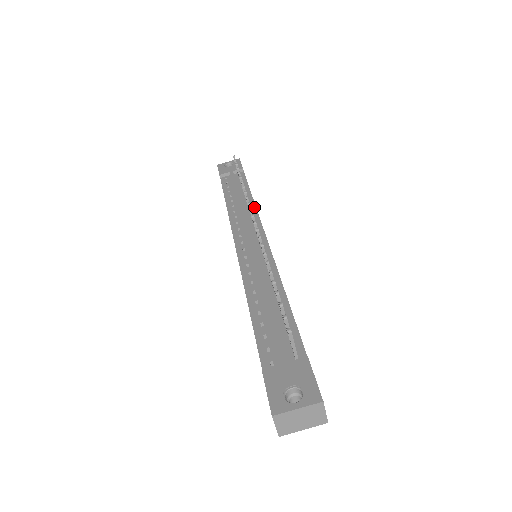
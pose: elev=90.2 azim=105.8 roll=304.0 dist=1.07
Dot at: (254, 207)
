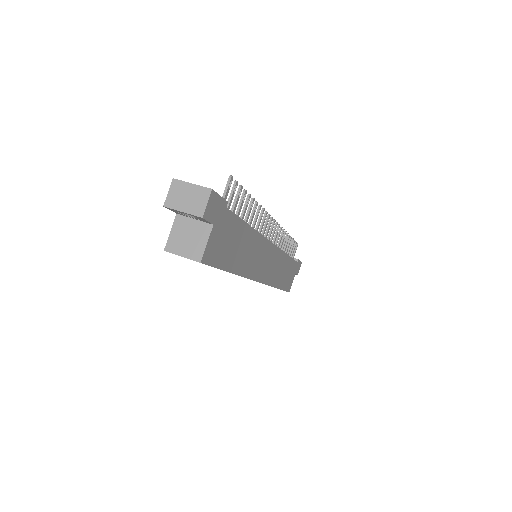
Dot at: (283, 251)
